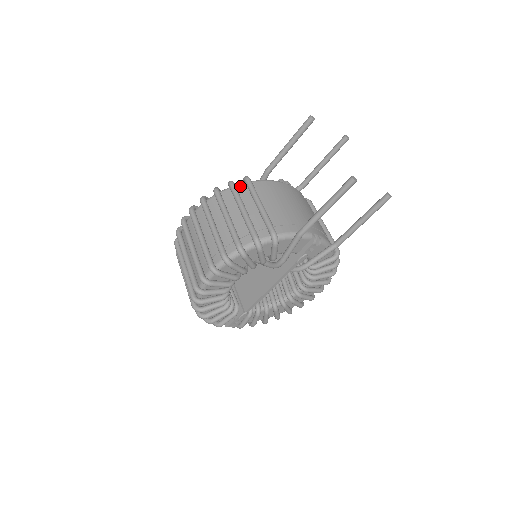
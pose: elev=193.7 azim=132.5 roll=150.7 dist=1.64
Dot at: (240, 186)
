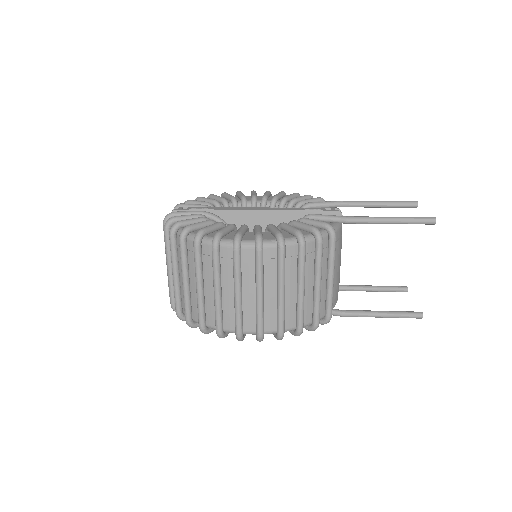
Dot at: (323, 241)
